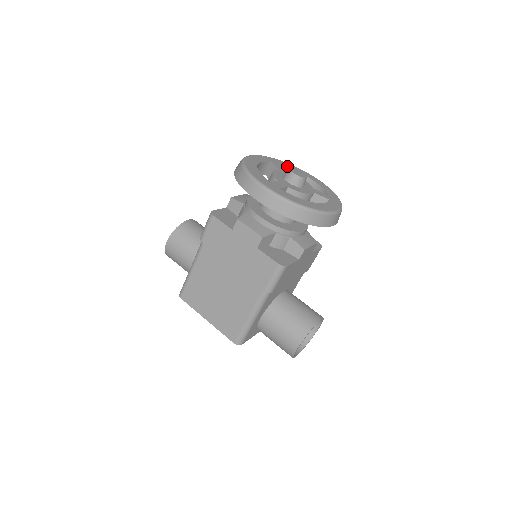
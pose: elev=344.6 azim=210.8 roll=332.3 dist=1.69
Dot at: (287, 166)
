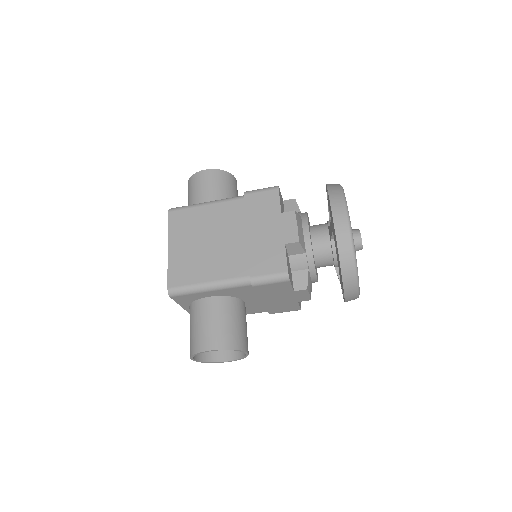
Dot at: occluded
